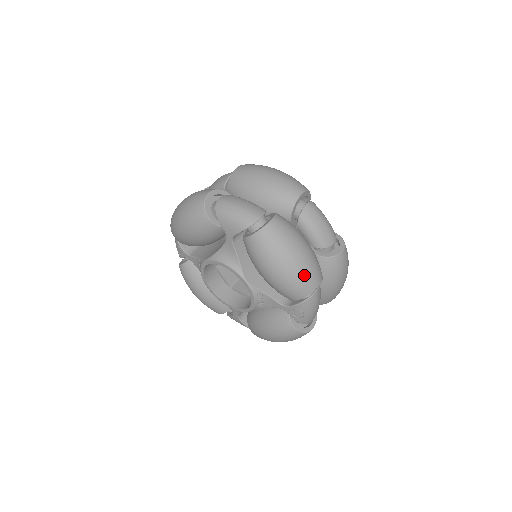
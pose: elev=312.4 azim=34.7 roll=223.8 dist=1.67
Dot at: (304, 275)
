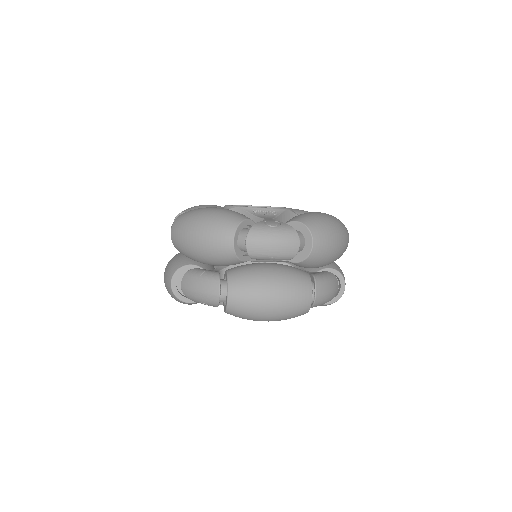
Dot at: occluded
